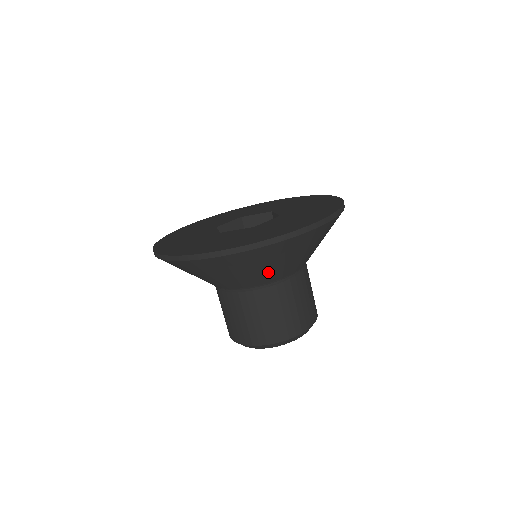
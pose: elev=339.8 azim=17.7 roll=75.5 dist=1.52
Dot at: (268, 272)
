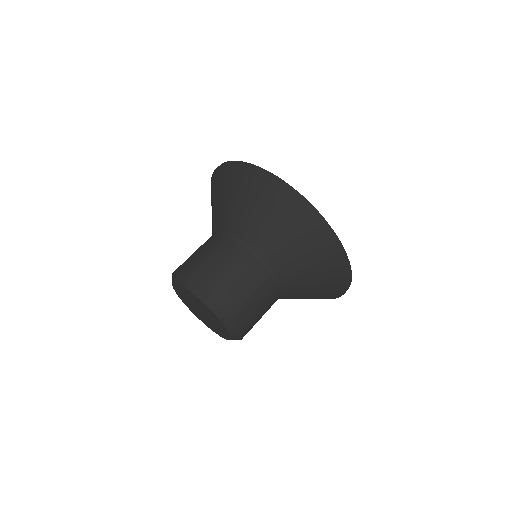
Dot at: (294, 264)
